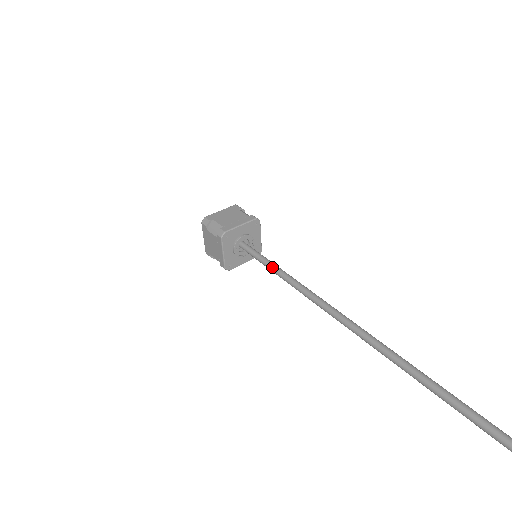
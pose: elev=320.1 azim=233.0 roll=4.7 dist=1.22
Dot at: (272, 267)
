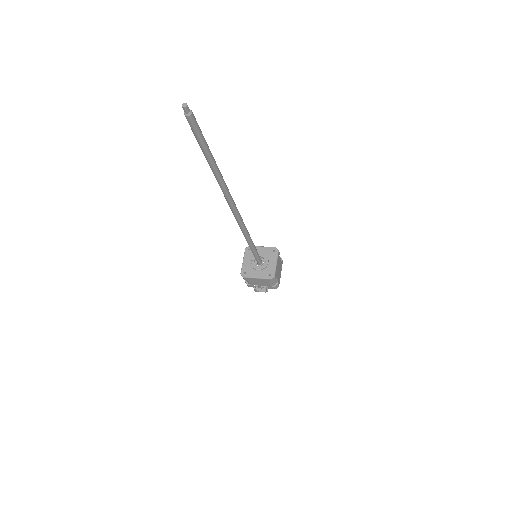
Dot at: occluded
